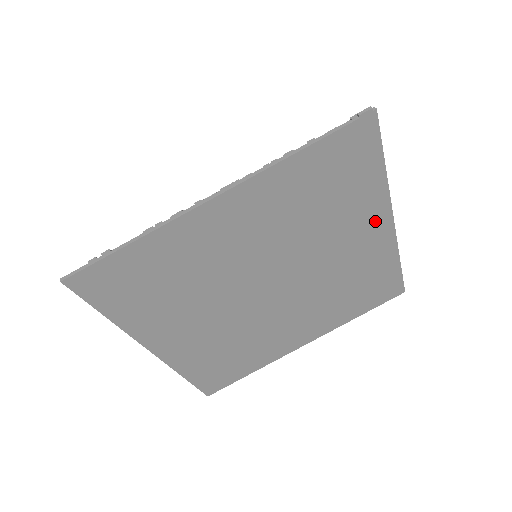
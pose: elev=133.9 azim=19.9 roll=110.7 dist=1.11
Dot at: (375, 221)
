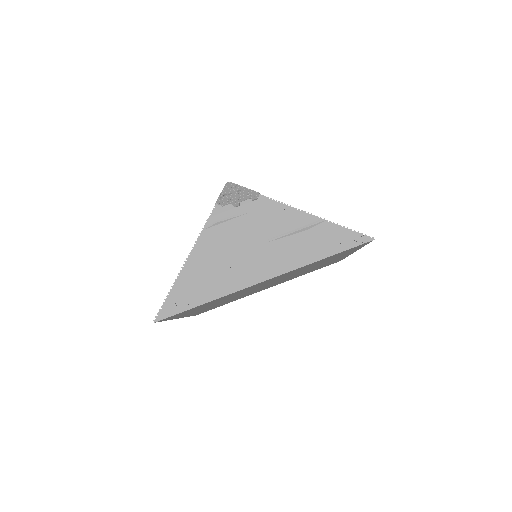
Dot at: occluded
